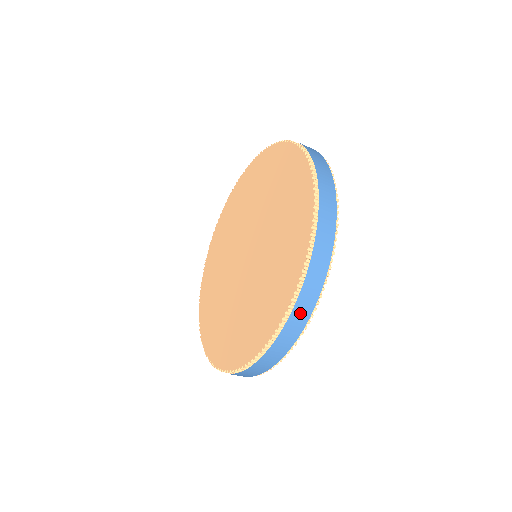
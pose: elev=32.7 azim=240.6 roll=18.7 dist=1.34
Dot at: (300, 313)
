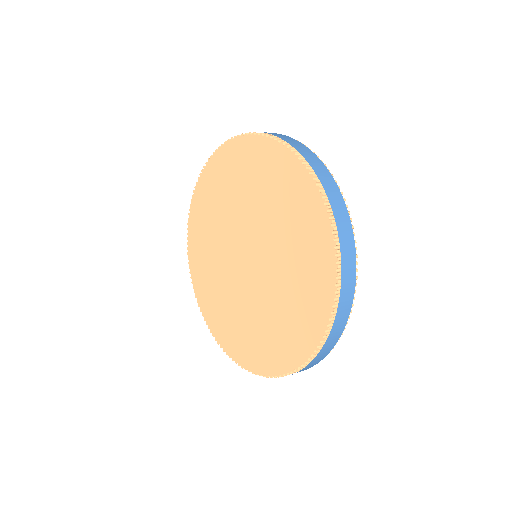
Dot at: (347, 287)
